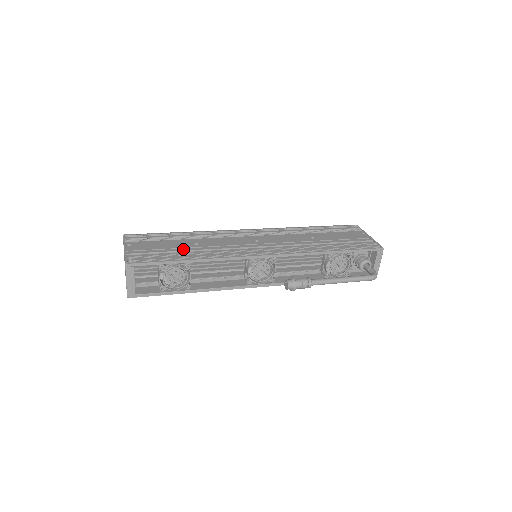
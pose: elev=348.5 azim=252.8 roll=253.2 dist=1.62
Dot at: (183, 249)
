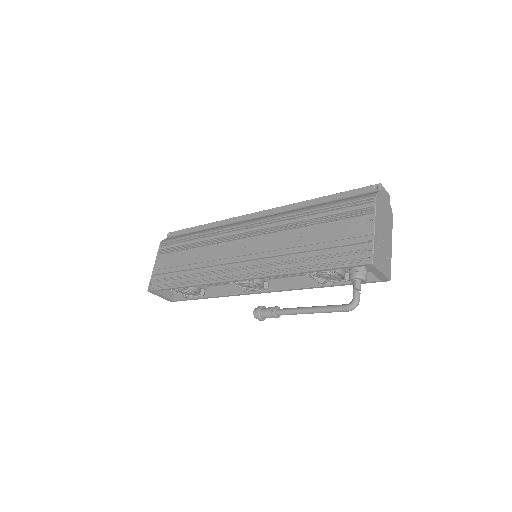
Dot at: (185, 268)
